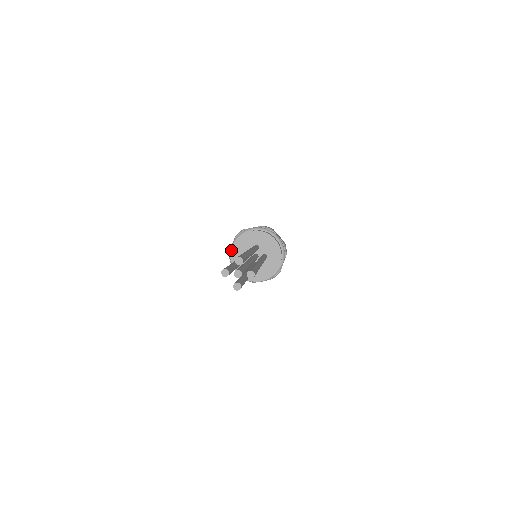
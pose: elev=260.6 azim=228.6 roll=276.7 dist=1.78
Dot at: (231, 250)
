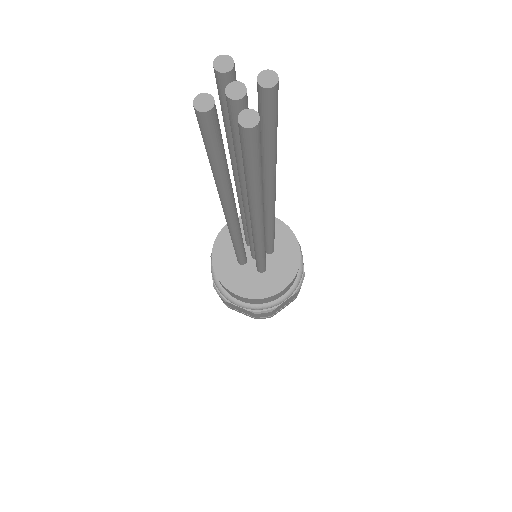
Dot at: (212, 264)
